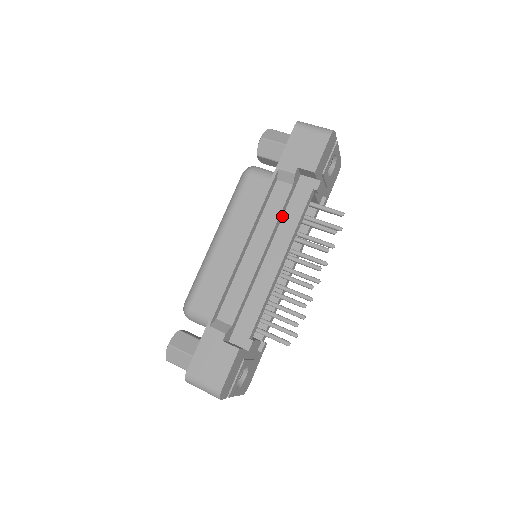
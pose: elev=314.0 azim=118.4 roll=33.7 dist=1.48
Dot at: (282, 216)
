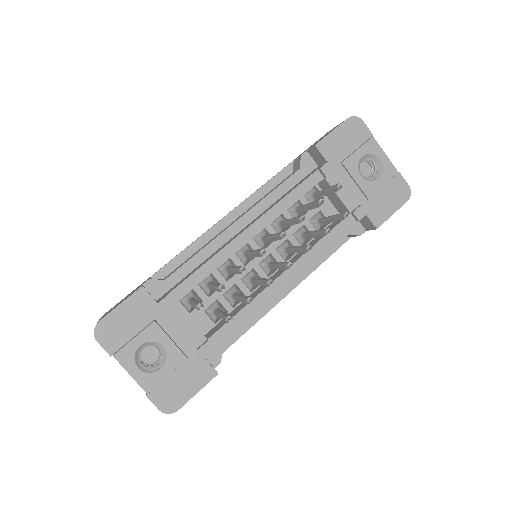
Dot at: (279, 198)
